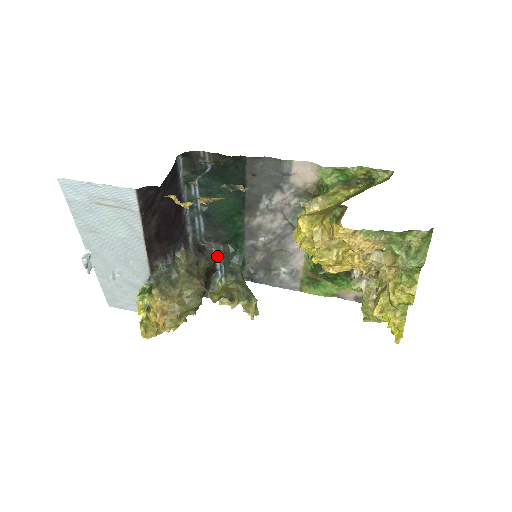
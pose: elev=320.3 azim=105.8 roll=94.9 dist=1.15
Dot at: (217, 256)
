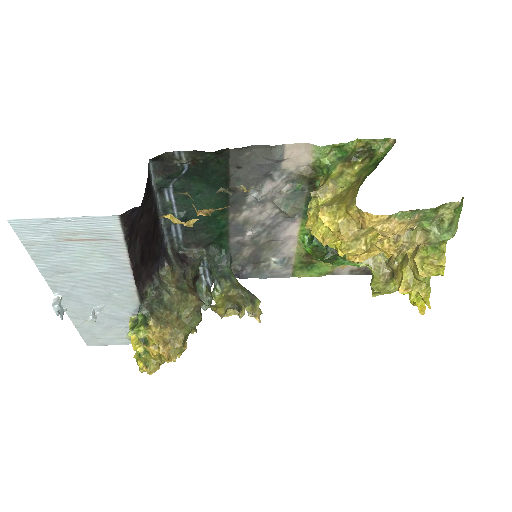
Dot at: (200, 261)
